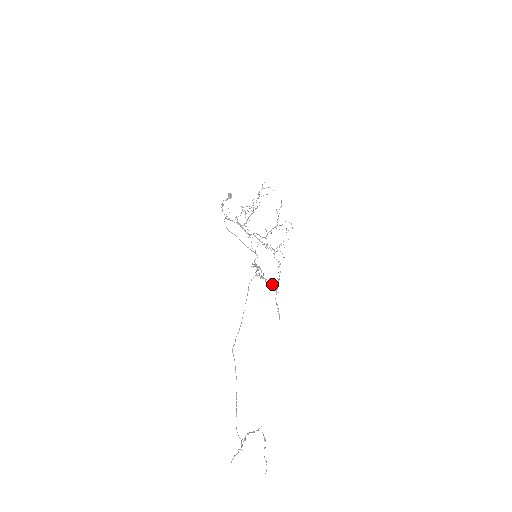
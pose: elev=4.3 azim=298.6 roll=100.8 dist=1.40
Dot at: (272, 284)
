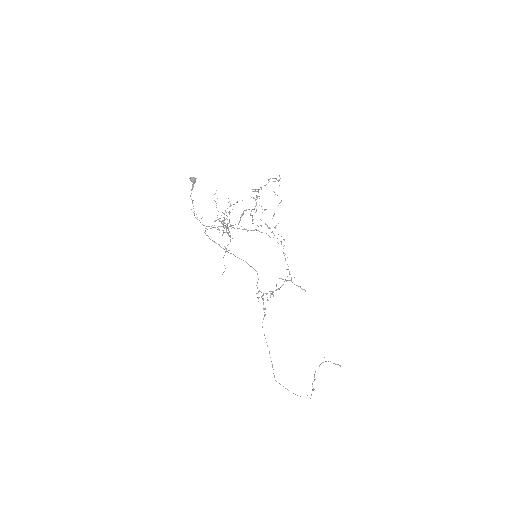
Dot at: occluded
